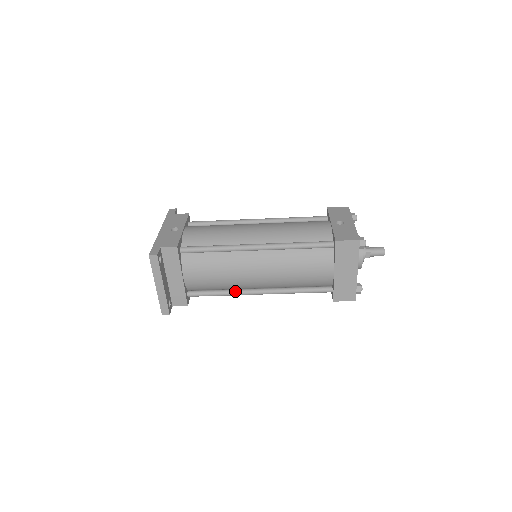
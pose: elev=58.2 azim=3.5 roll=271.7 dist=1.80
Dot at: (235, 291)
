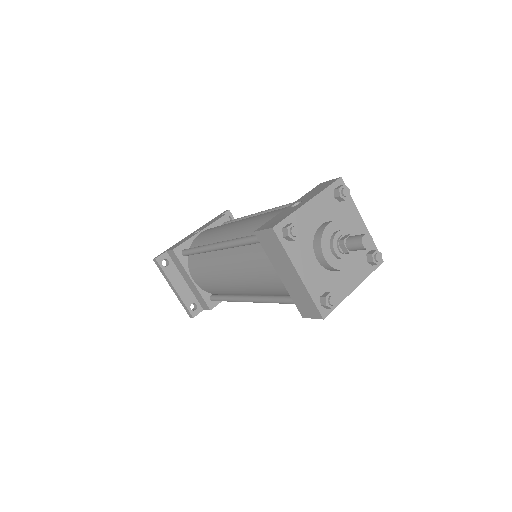
Dot at: (234, 297)
